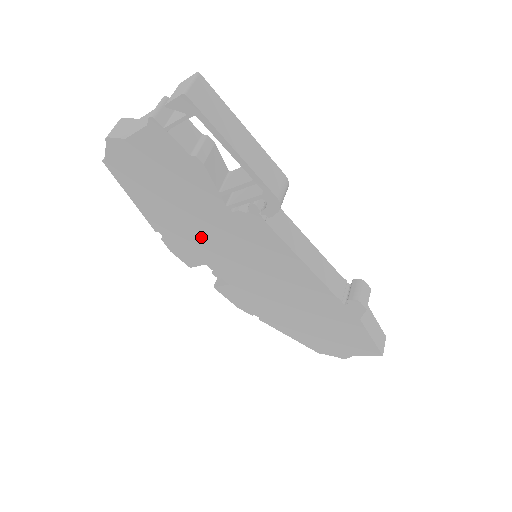
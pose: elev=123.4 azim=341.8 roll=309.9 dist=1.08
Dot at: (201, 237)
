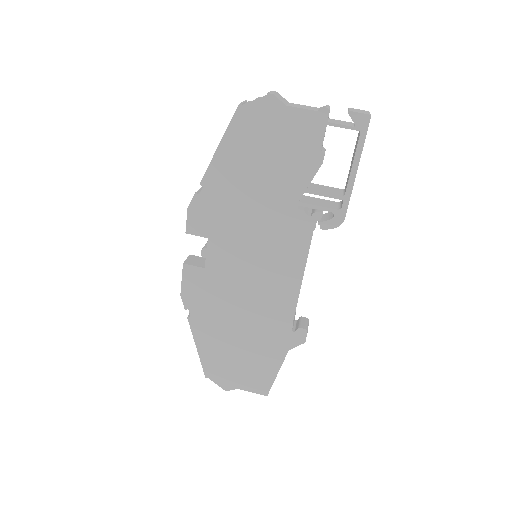
Dot at: (240, 213)
